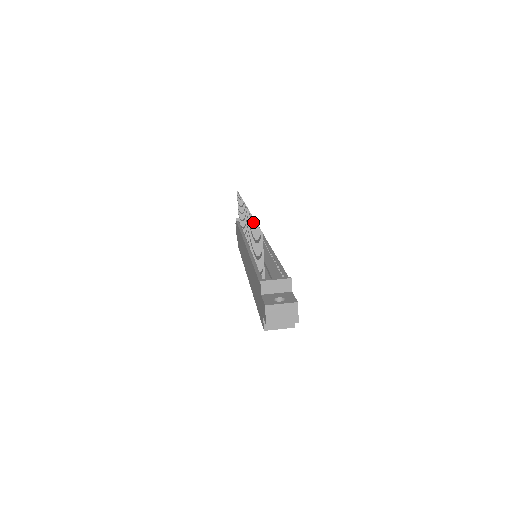
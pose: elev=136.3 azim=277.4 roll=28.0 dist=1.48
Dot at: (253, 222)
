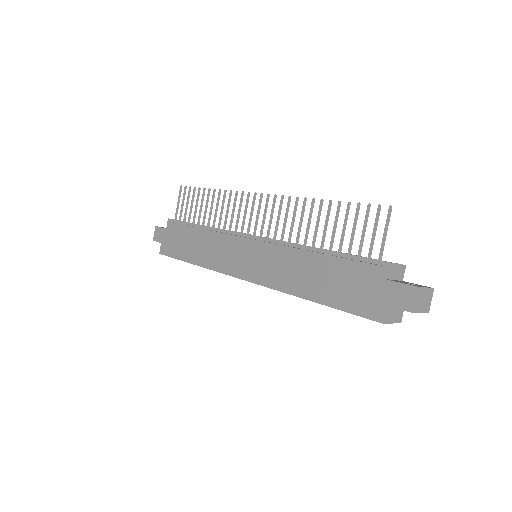
Dot at: (330, 203)
